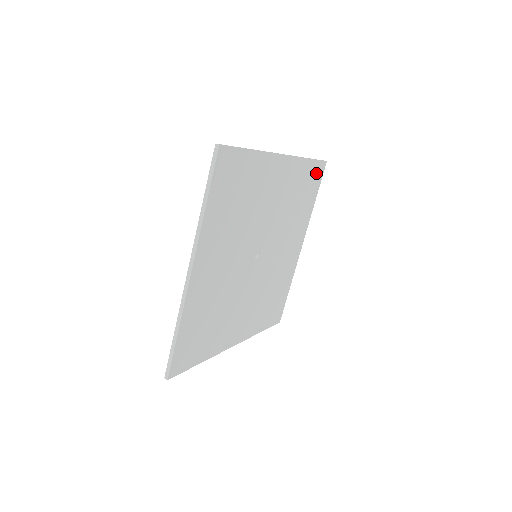
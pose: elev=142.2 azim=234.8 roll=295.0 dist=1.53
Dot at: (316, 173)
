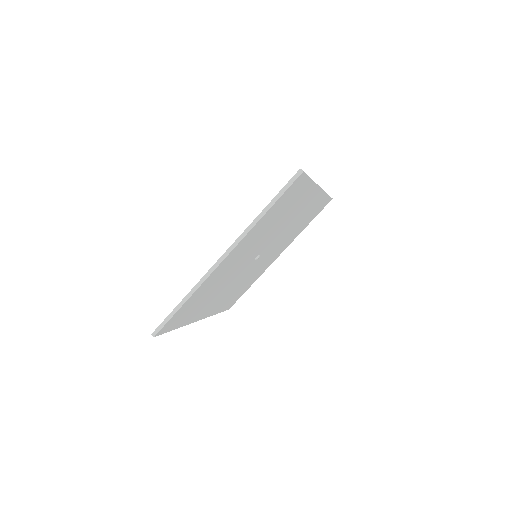
Dot at: (291, 190)
